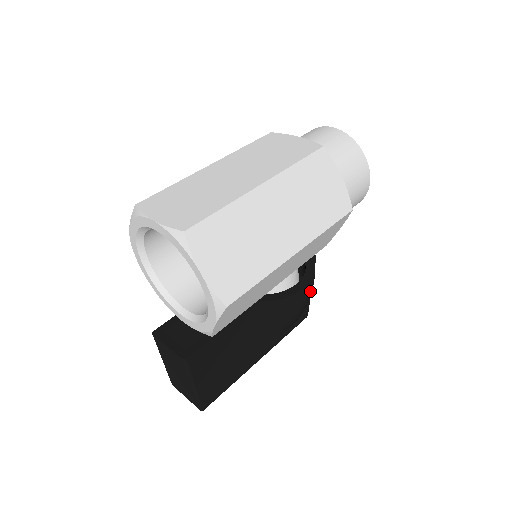
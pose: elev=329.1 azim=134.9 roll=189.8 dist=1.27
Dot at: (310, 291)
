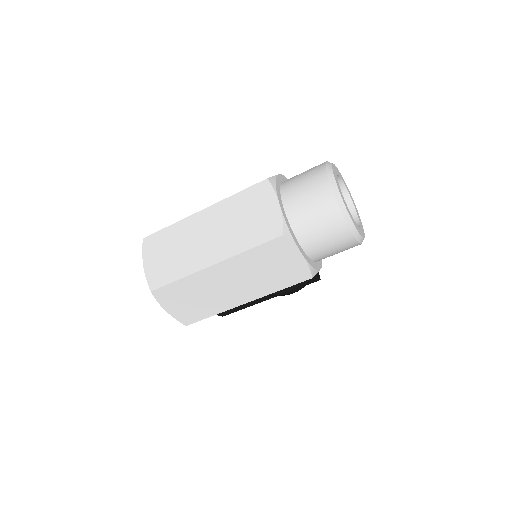
Dot at: (298, 289)
